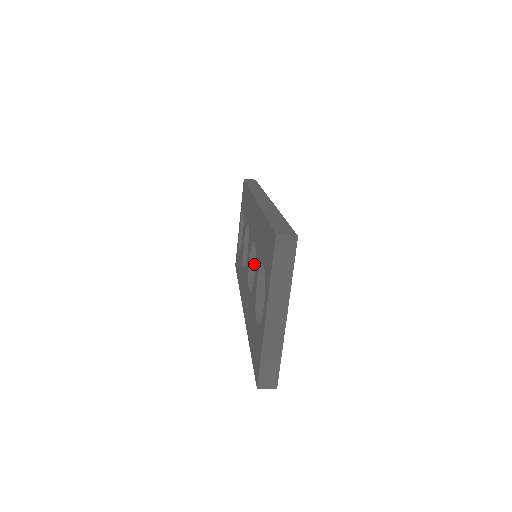
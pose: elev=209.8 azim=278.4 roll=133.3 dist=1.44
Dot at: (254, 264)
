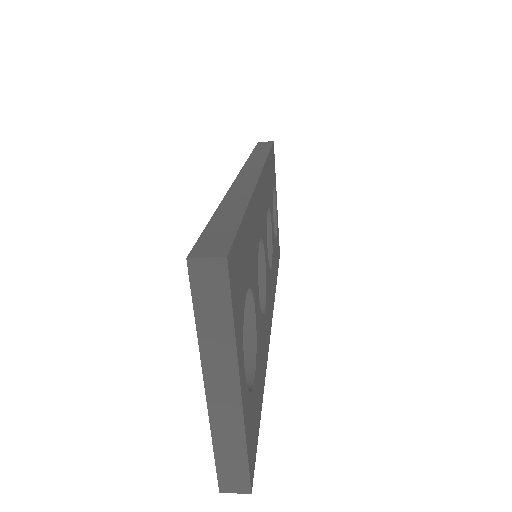
Dot at: occluded
